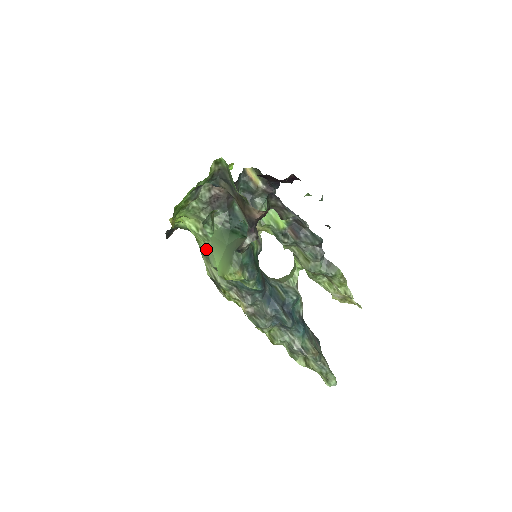
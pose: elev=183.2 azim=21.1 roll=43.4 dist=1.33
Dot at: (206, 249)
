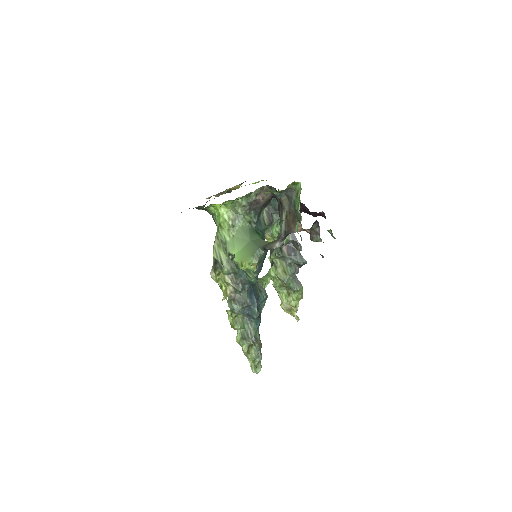
Dot at: (227, 236)
